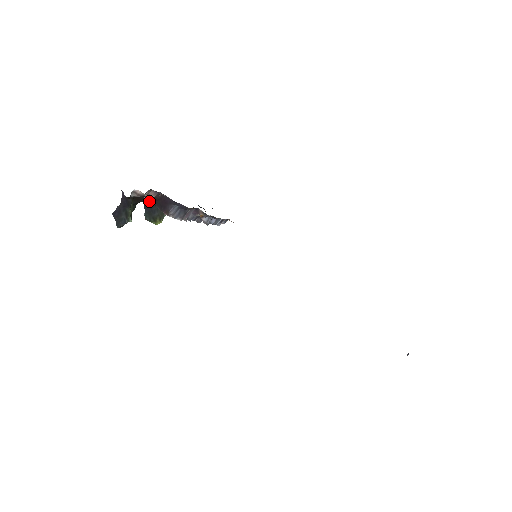
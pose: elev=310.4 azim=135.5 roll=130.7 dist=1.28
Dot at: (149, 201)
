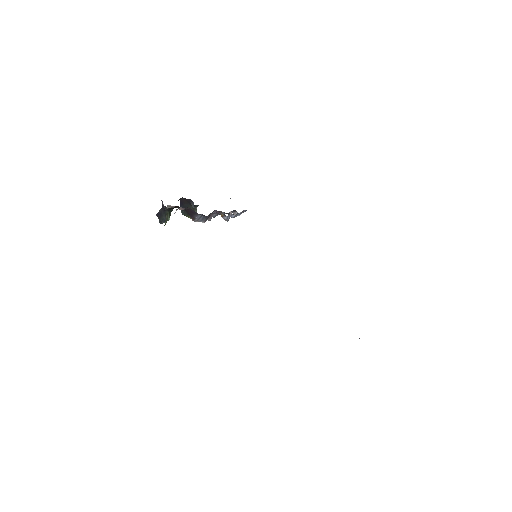
Dot at: occluded
